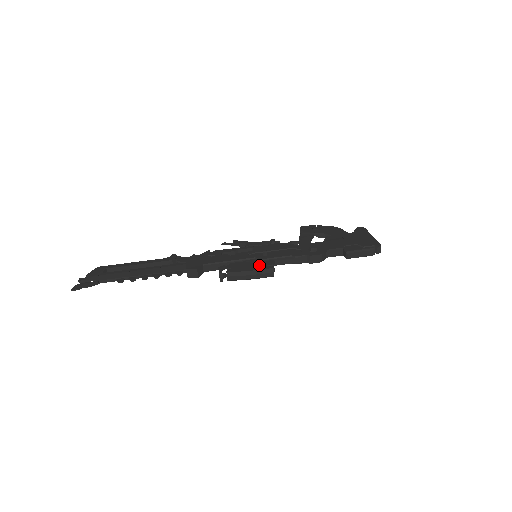
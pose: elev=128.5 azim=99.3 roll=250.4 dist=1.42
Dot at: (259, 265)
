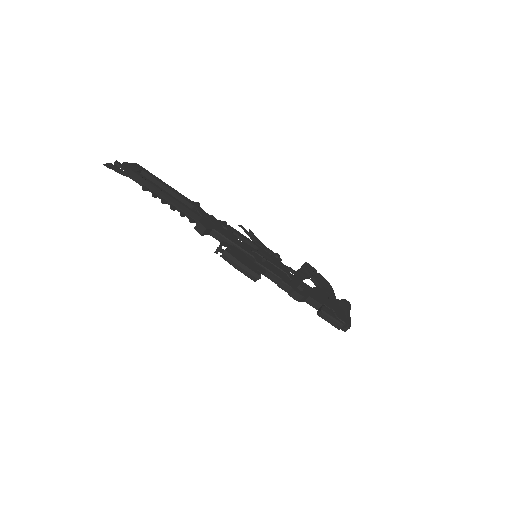
Dot at: (252, 265)
